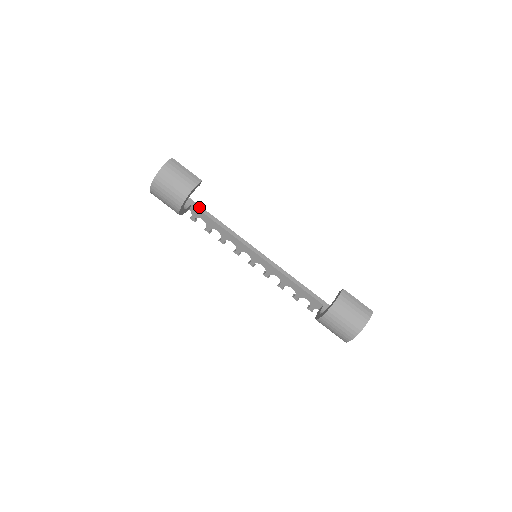
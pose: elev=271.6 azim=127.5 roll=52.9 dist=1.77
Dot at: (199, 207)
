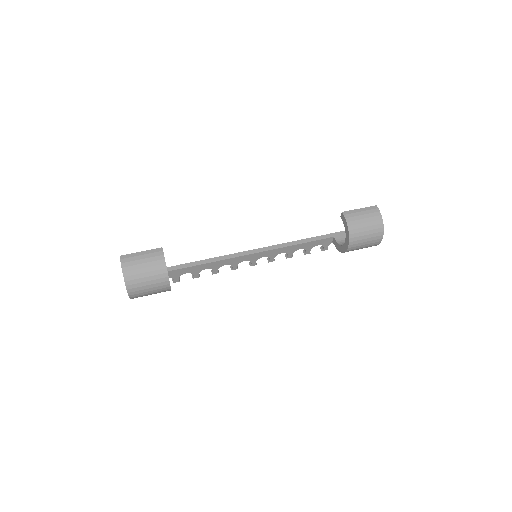
Dot at: (174, 268)
